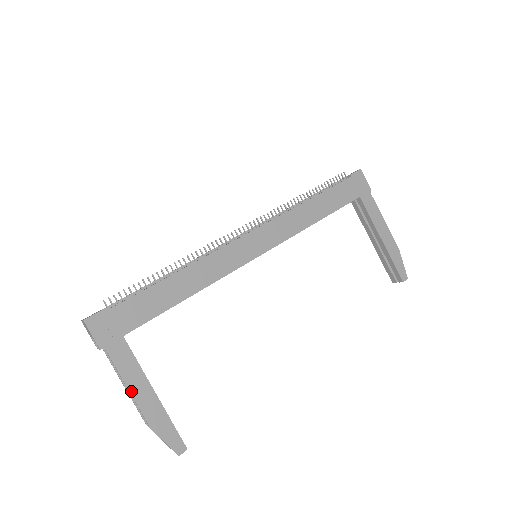
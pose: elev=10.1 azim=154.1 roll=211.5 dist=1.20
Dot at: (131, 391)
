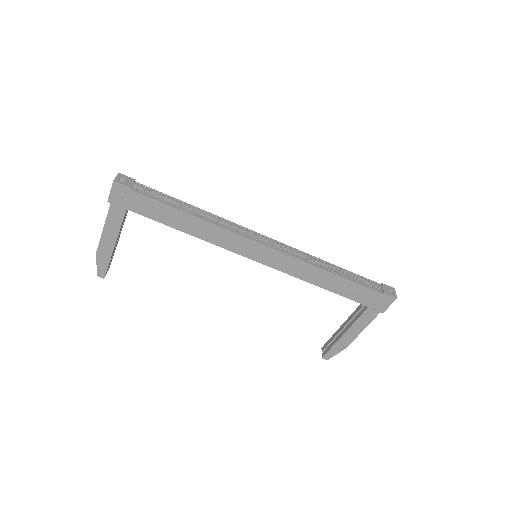
Dot at: (103, 232)
